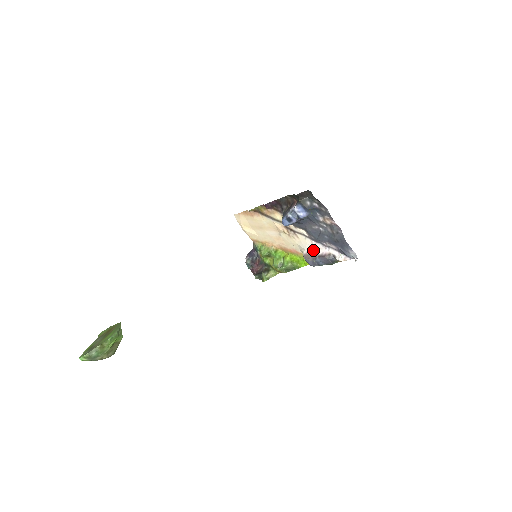
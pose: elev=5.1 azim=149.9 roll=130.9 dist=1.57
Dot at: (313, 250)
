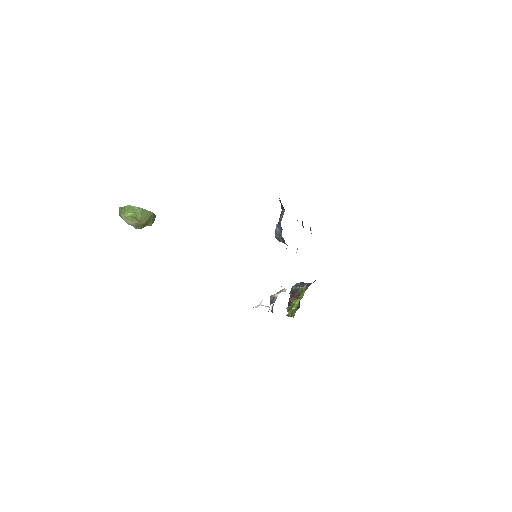
Dot at: occluded
